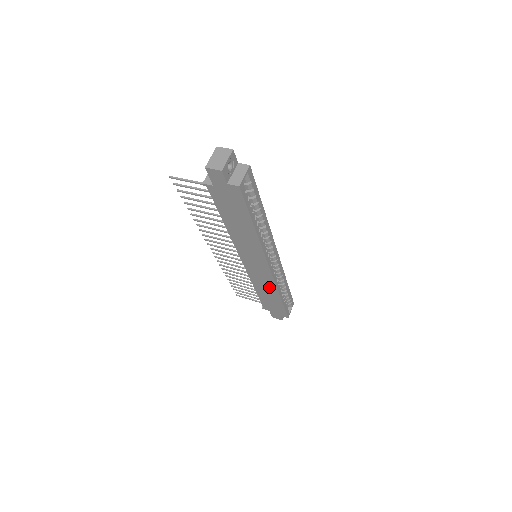
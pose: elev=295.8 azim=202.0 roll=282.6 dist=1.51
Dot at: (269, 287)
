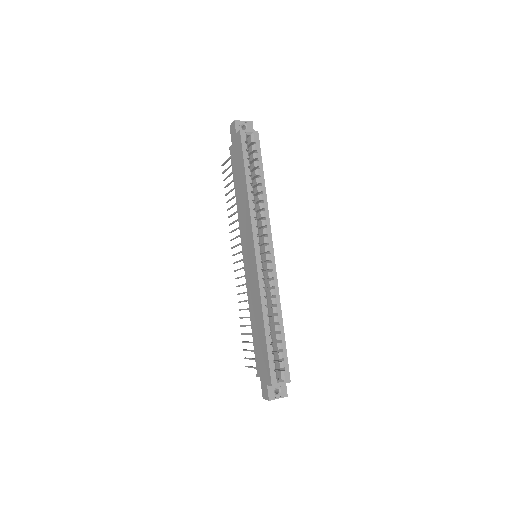
Dot at: (257, 302)
